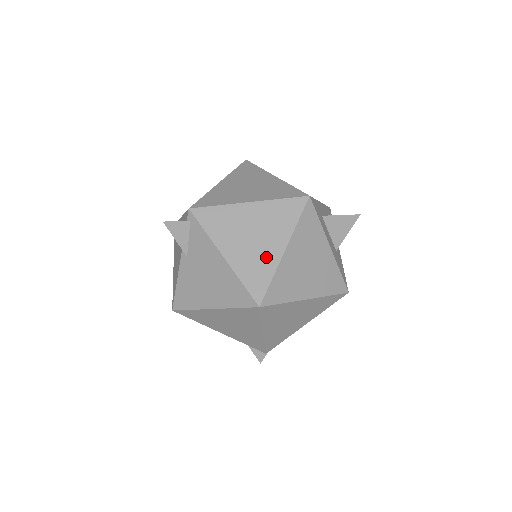
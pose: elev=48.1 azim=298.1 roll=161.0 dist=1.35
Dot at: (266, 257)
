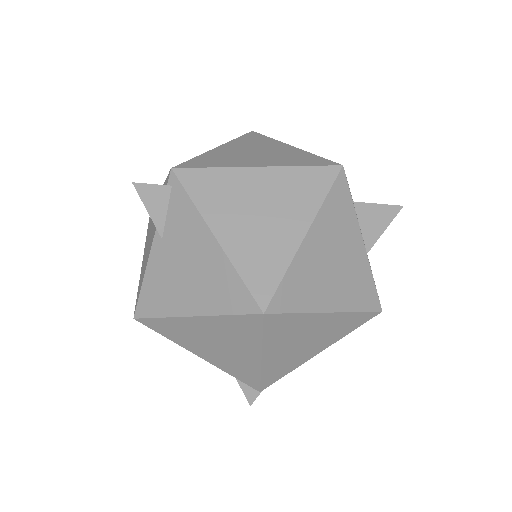
Dot at: (278, 242)
